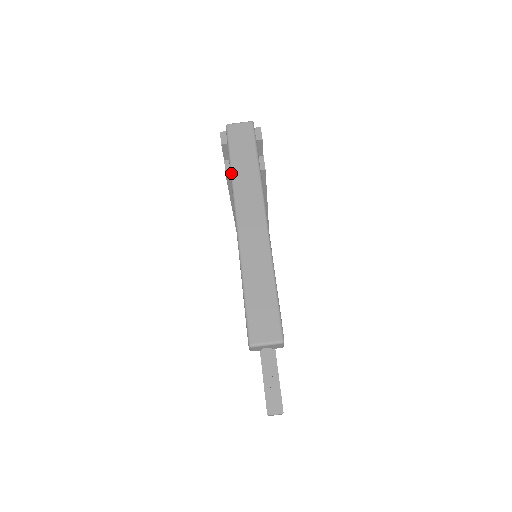
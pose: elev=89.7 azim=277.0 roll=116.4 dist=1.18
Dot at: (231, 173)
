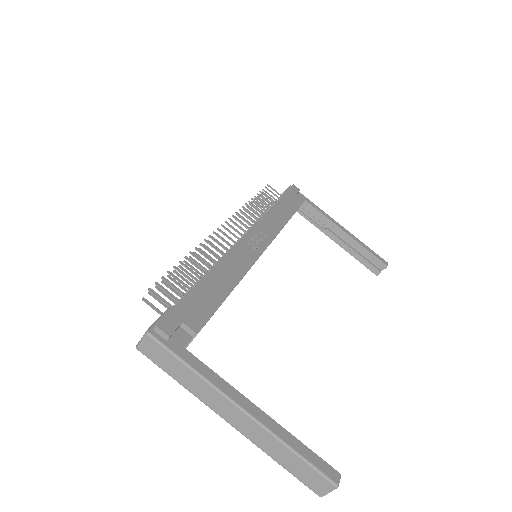
Dot at: (185, 388)
